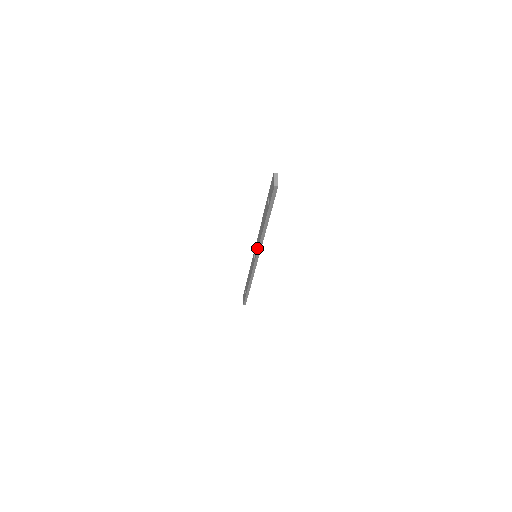
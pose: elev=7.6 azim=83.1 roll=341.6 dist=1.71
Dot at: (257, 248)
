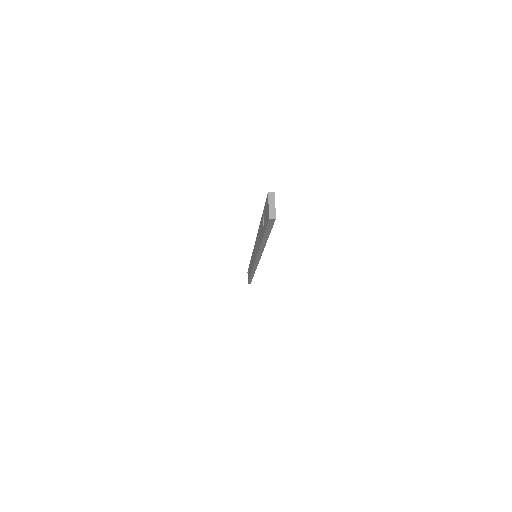
Dot at: (255, 255)
